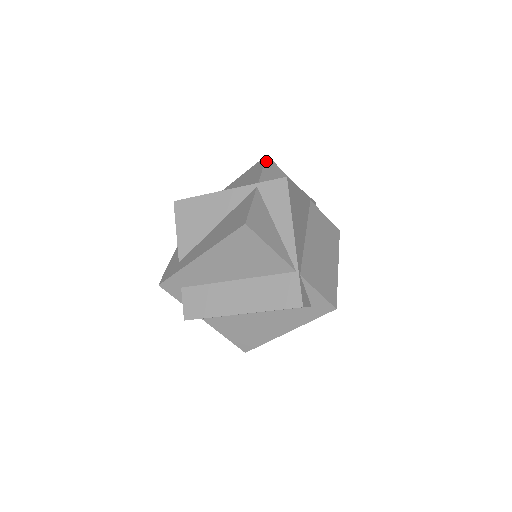
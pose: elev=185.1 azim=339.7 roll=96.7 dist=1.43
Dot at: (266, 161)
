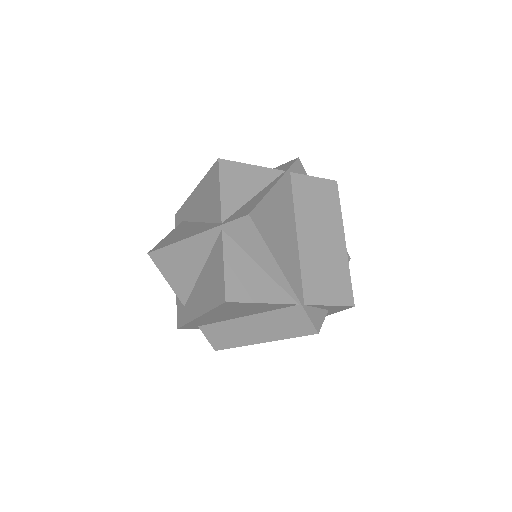
Dot at: (220, 171)
